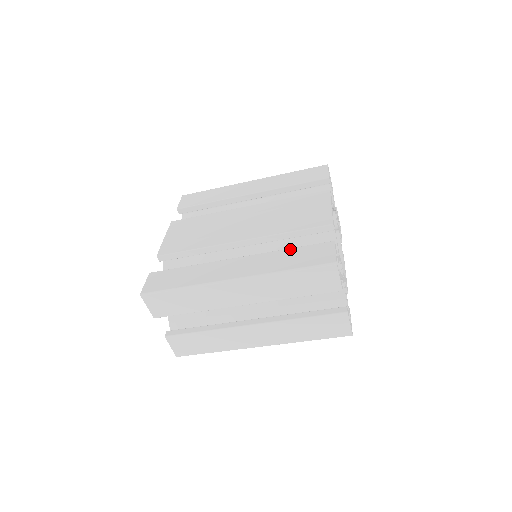
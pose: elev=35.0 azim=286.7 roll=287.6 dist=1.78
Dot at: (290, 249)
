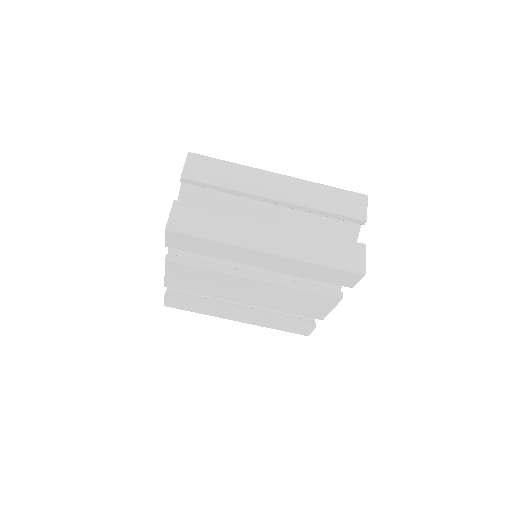
Dot at: occluded
